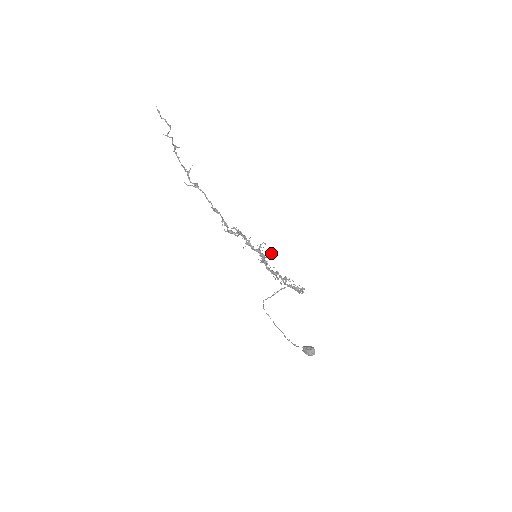
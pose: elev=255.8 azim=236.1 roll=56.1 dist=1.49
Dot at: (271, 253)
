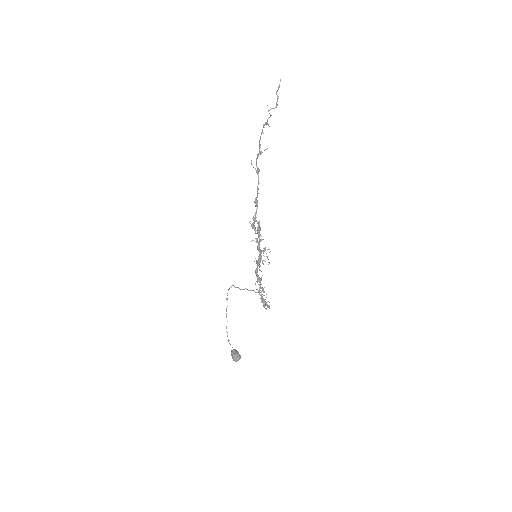
Dot at: (268, 262)
